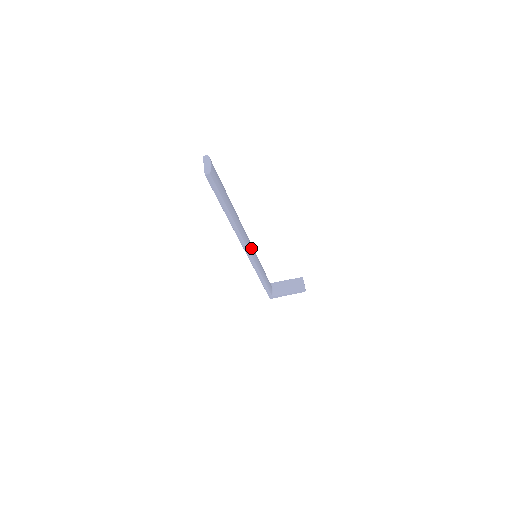
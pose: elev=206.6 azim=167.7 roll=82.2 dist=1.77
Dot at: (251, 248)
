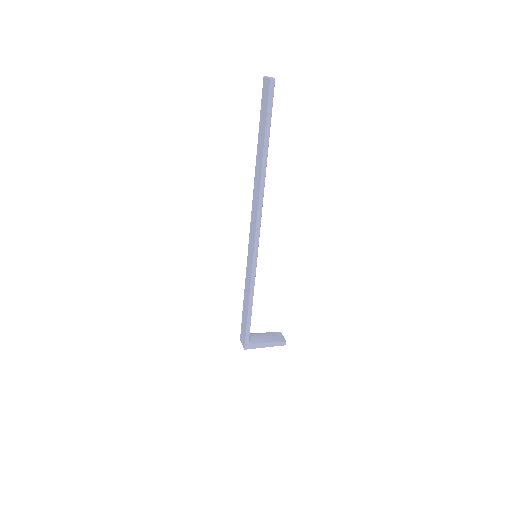
Dot at: occluded
